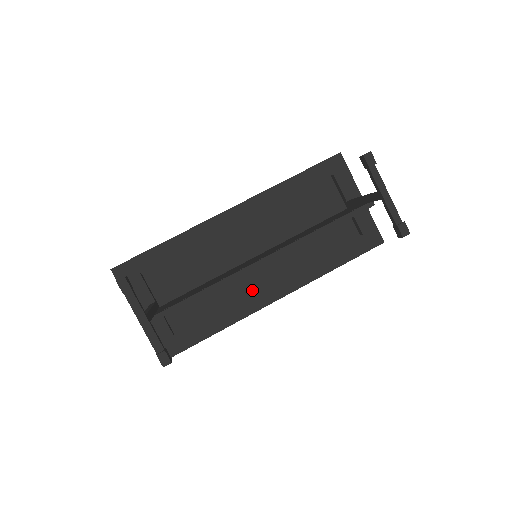
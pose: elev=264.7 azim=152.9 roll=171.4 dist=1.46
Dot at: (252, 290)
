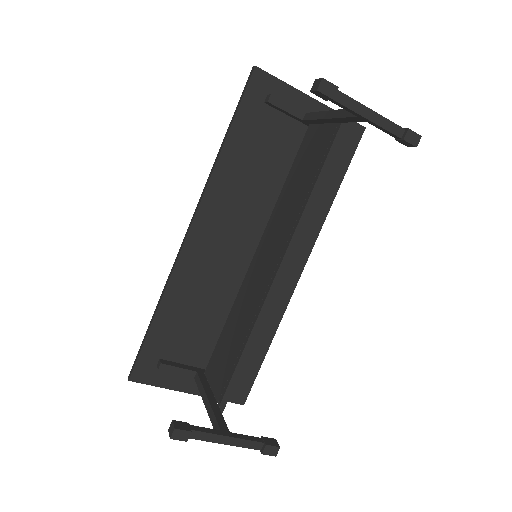
Dot at: occluded
